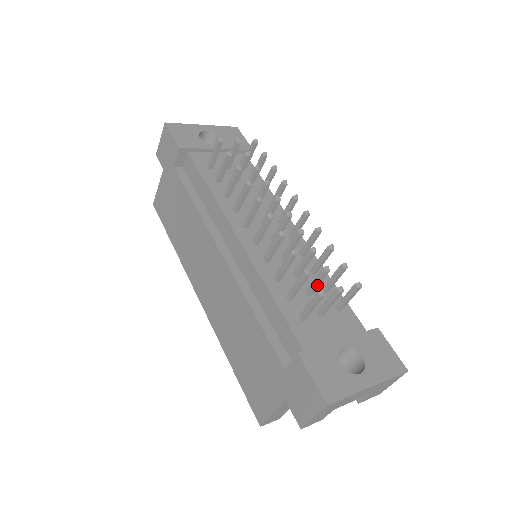
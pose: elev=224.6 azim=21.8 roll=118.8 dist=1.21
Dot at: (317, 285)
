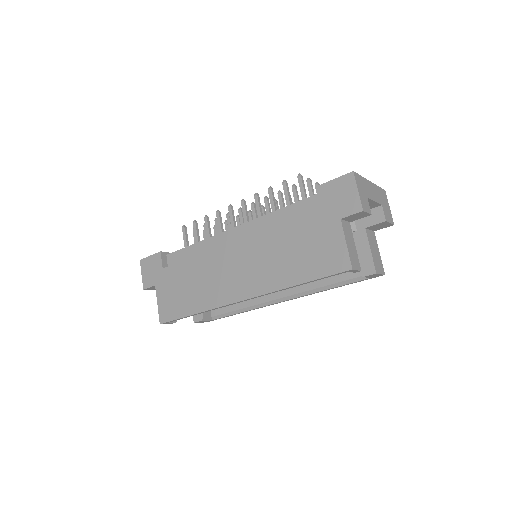
Dot at: (298, 200)
